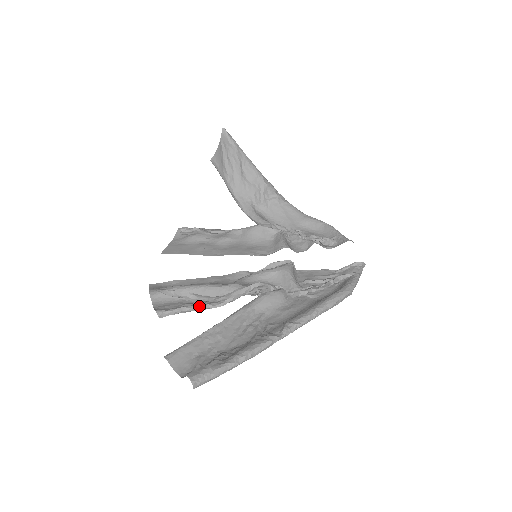
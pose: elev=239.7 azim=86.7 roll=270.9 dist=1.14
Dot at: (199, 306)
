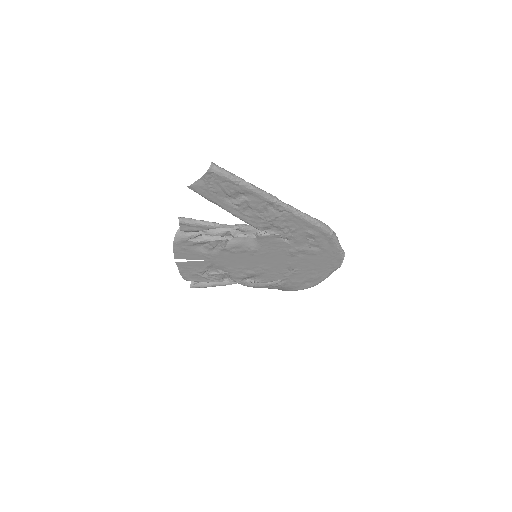
Dot at: (211, 222)
